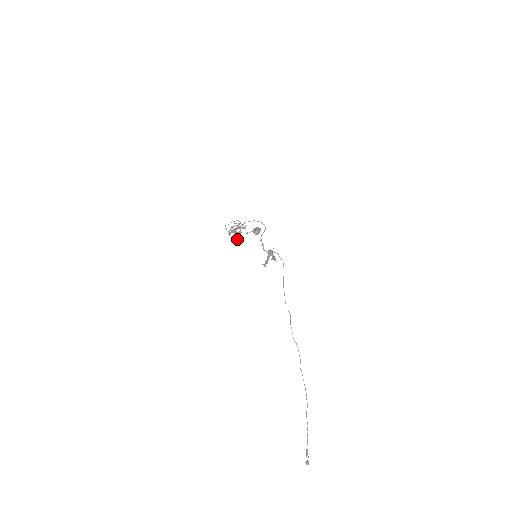
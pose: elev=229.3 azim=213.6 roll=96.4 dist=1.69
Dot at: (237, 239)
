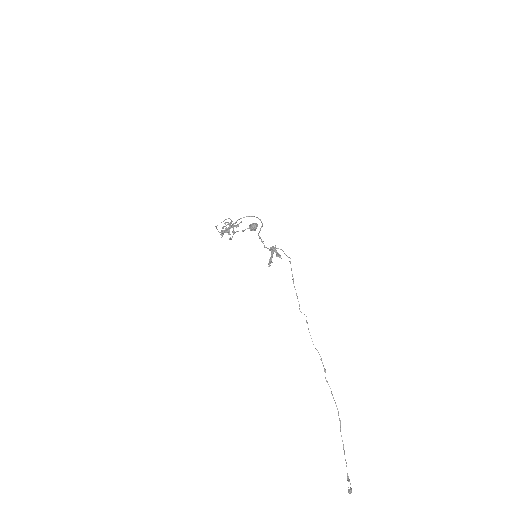
Dot at: occluded
